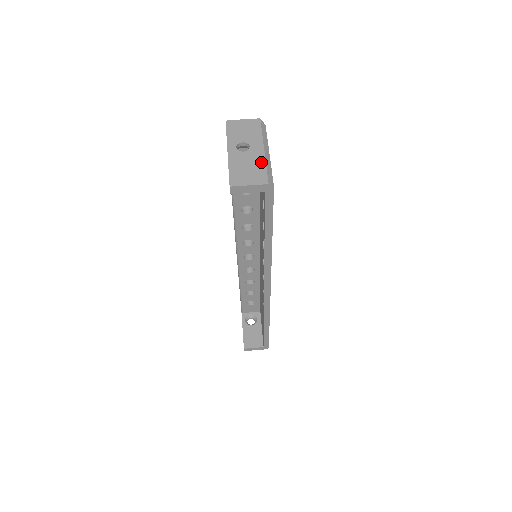
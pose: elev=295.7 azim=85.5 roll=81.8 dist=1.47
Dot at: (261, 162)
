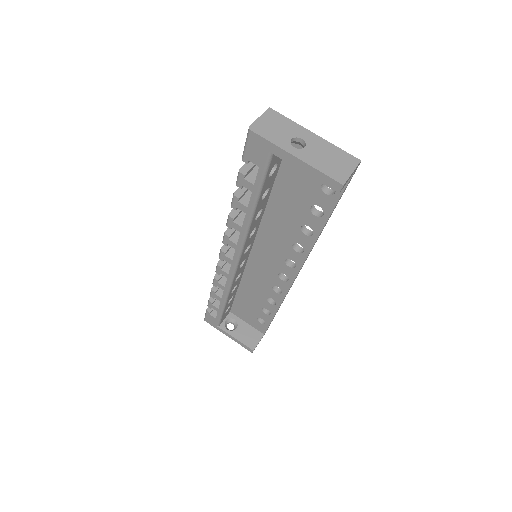
Dot at: (330, 146)
